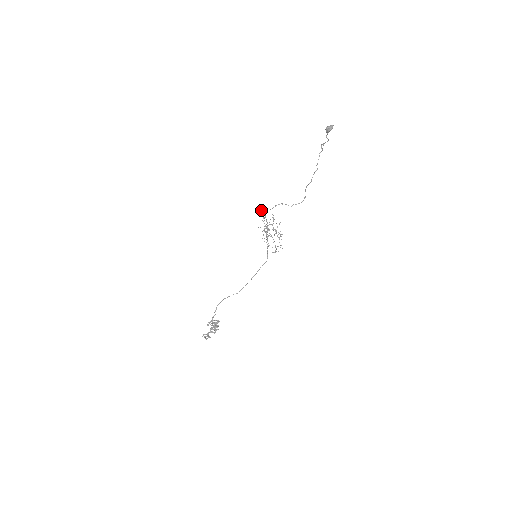
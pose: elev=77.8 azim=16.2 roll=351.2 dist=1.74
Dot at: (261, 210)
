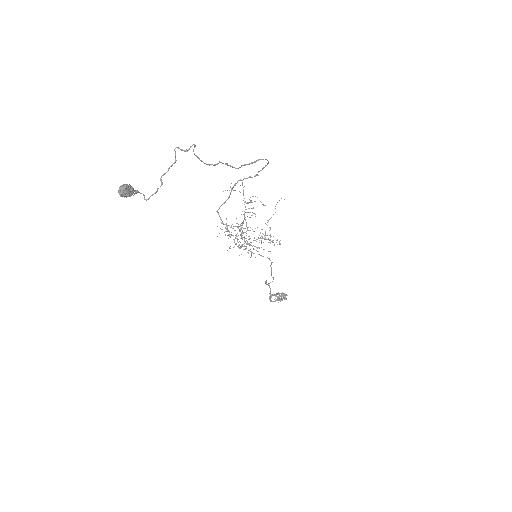
Dot at: occluded
